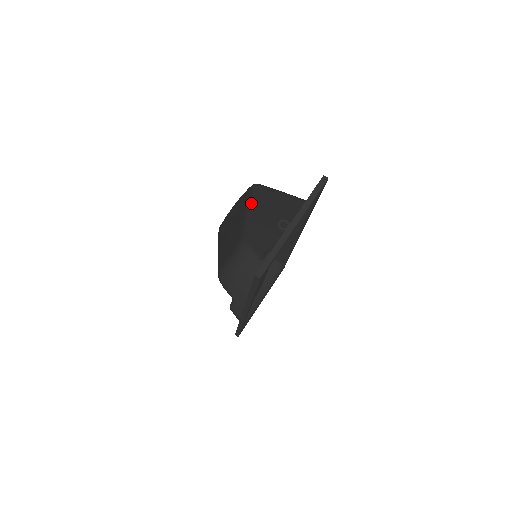
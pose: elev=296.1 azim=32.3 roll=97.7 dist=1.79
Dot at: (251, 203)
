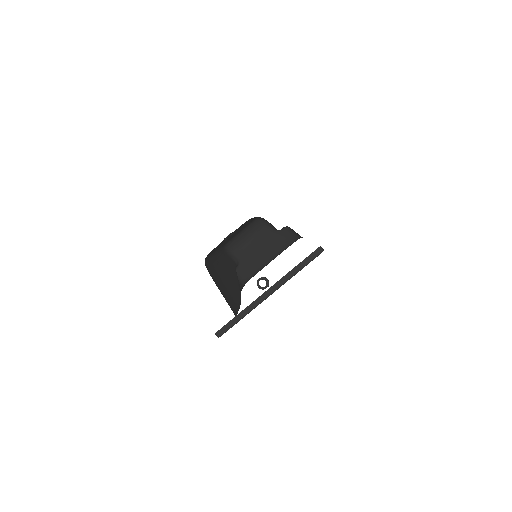
Dot at: occluded
